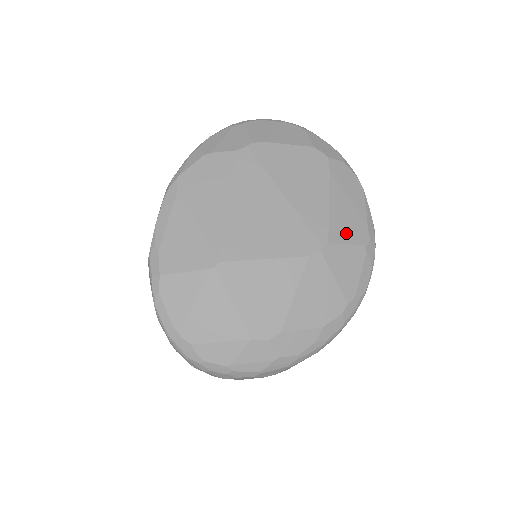
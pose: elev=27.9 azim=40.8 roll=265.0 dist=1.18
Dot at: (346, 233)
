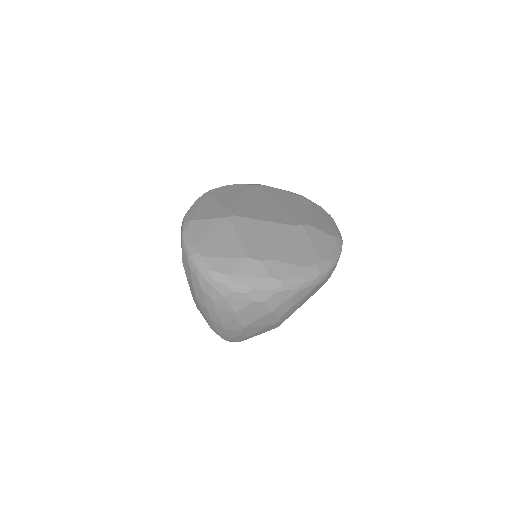
Dot at: (321, 227)
